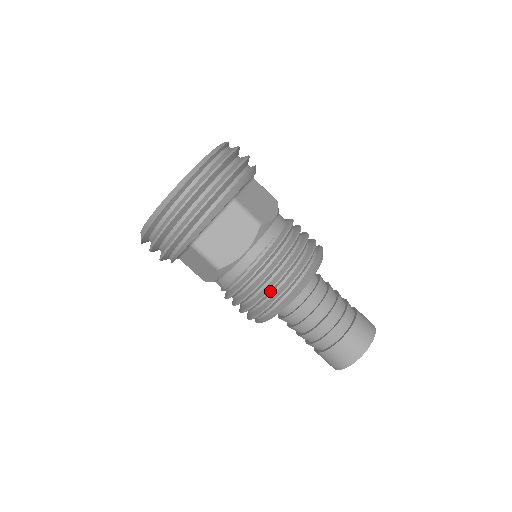
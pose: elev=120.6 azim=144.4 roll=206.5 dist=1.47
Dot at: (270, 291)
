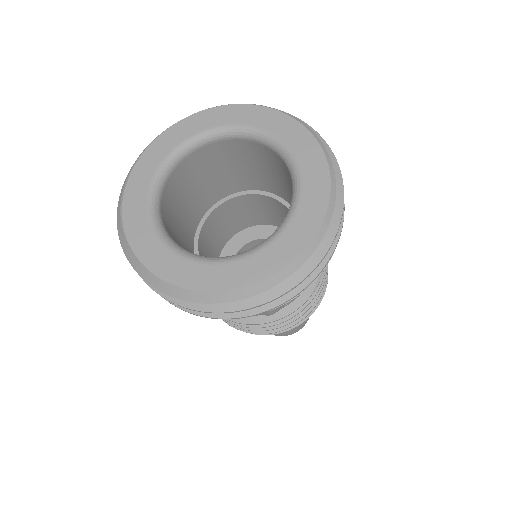
Dot at: (235, 325)
